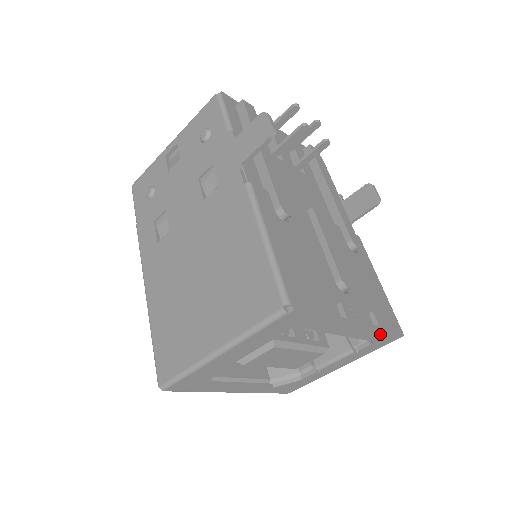
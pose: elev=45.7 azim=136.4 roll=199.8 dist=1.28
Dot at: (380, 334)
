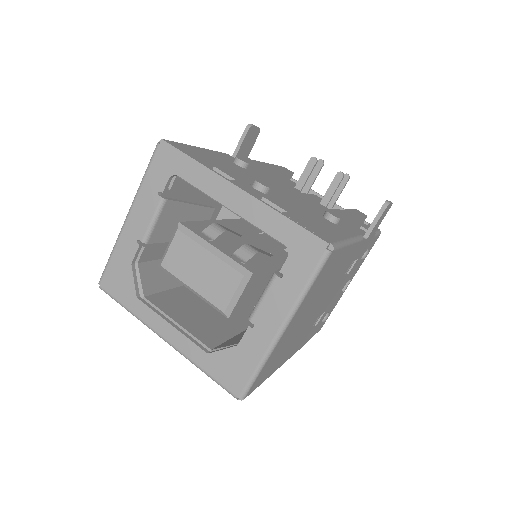
Dot at: (285, 225)
